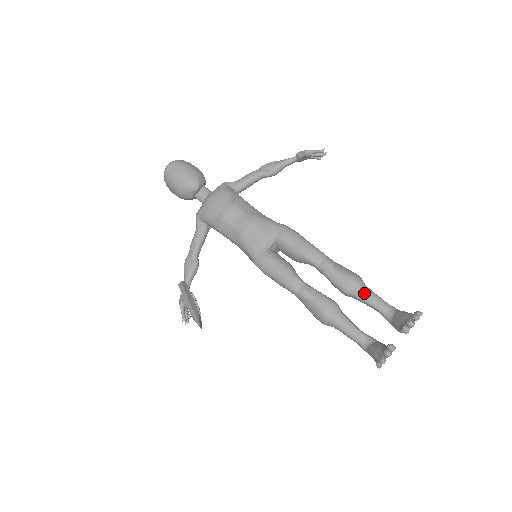
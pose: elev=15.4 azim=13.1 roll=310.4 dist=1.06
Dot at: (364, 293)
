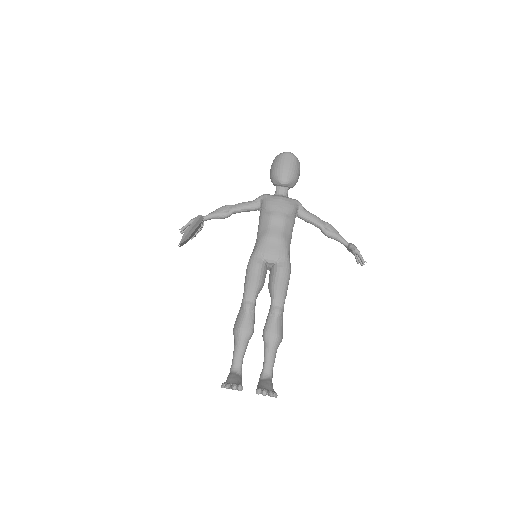
Dot at: (271, 349)
